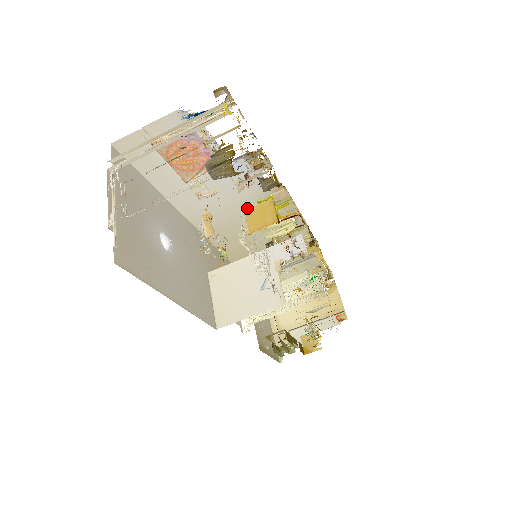
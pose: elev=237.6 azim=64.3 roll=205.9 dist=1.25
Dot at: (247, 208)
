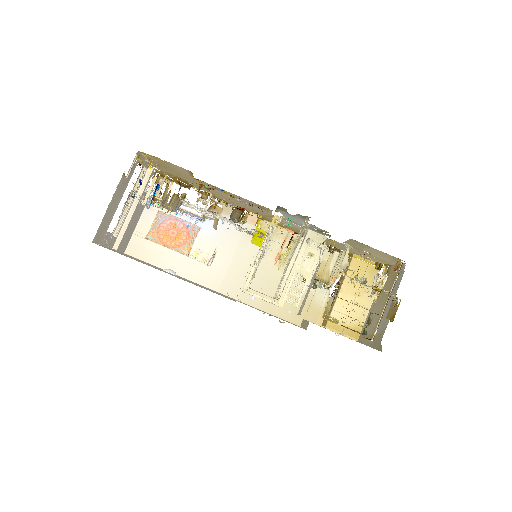
Dot at: occluded
